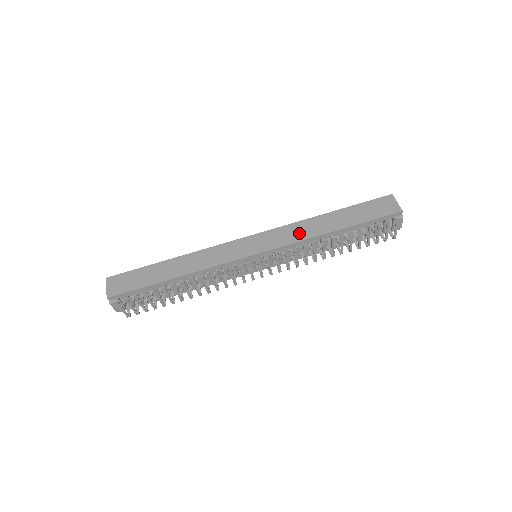
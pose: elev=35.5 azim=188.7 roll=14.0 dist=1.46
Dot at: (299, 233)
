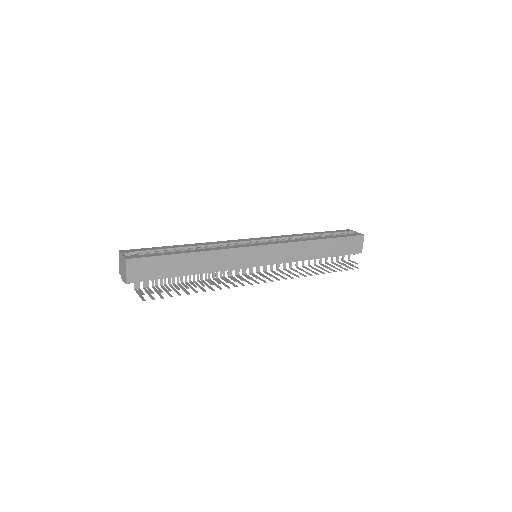
Dot at: (297, 254)
